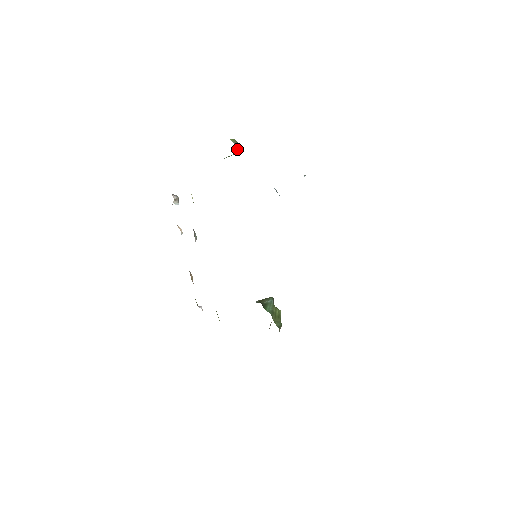
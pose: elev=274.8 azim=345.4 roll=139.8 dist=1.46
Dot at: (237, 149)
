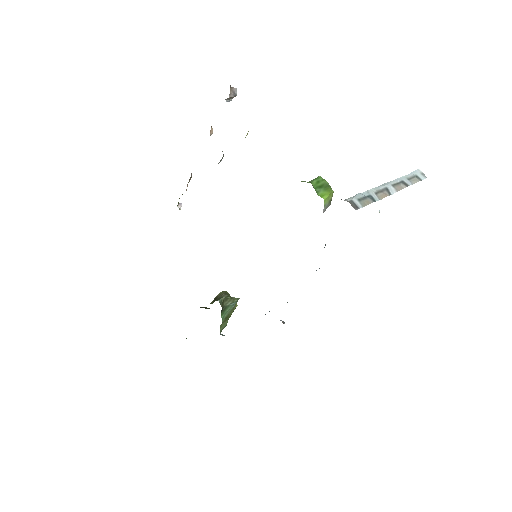
Dot at: occluded
